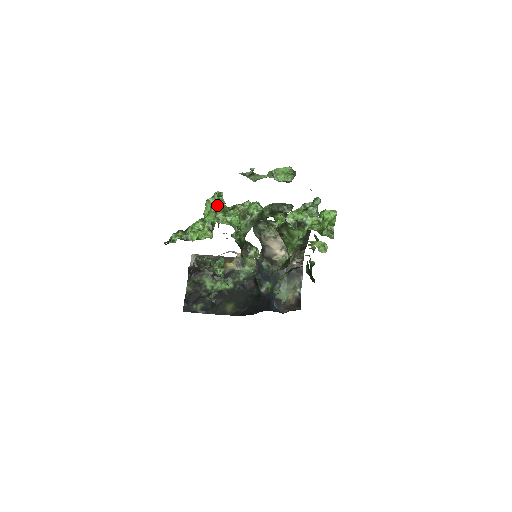
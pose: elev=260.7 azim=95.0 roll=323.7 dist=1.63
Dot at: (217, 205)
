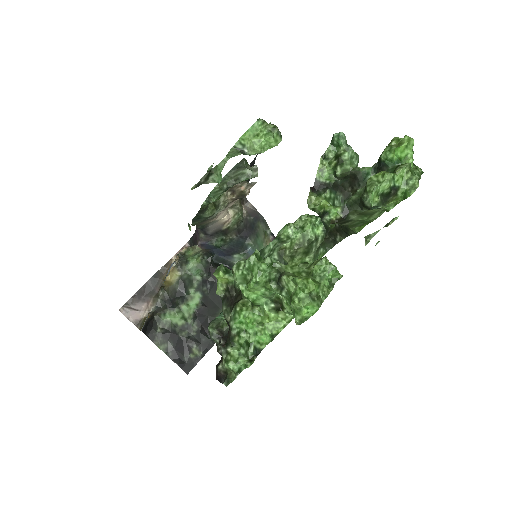
Dot at: (304, 284)
